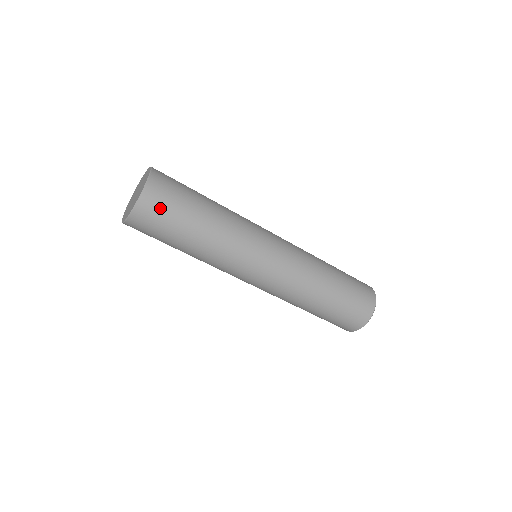
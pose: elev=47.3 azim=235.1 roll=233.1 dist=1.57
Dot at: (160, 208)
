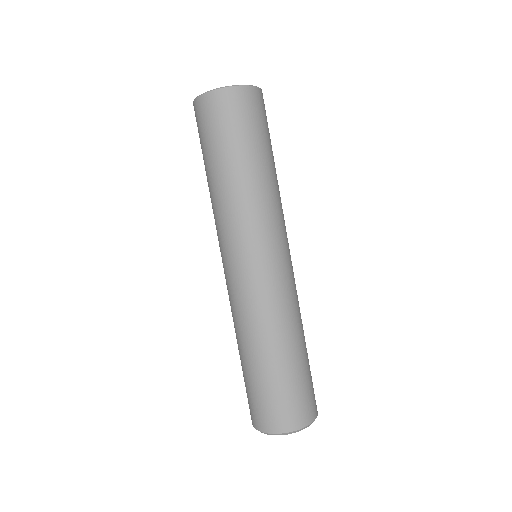
Dot at: (237, 112)
